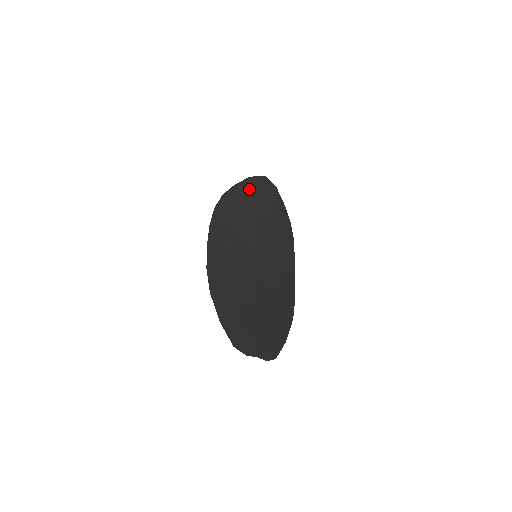
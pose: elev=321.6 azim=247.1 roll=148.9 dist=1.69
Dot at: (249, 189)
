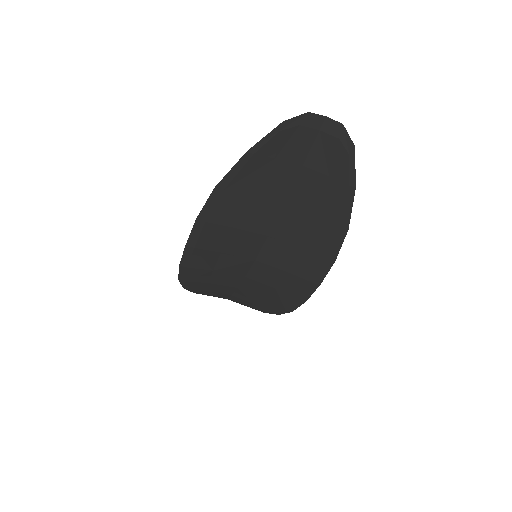
Dot at: occluded
